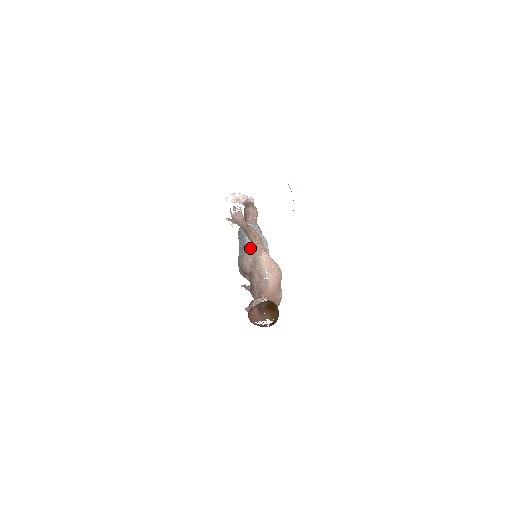
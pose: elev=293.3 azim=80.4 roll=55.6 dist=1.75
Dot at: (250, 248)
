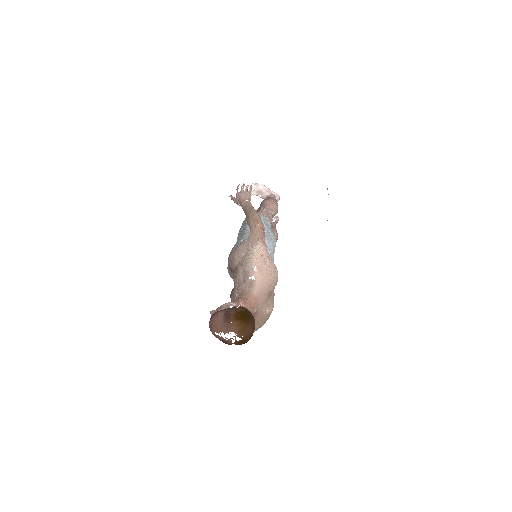
Dot at: occluded
